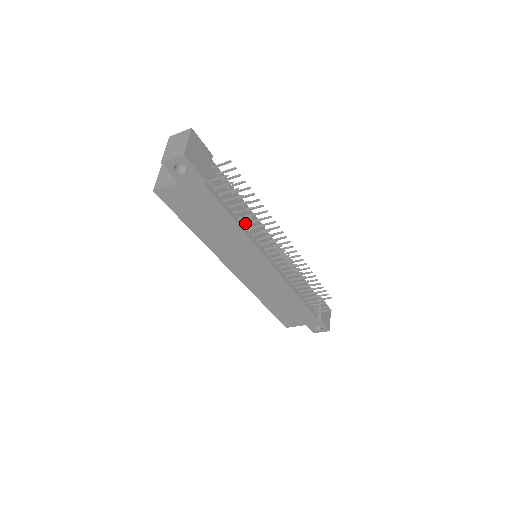
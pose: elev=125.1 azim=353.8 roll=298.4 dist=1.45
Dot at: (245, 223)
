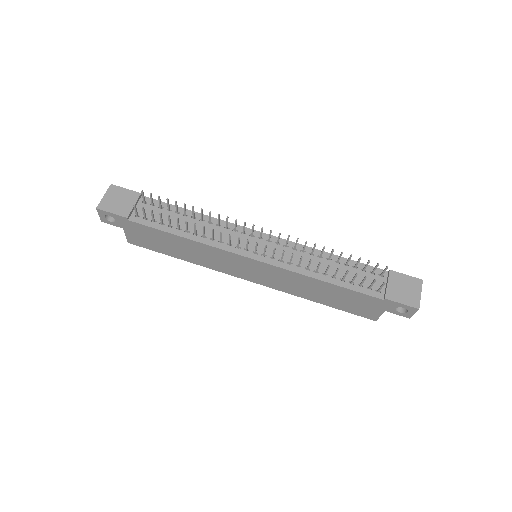
Dot at: (194, 233)
